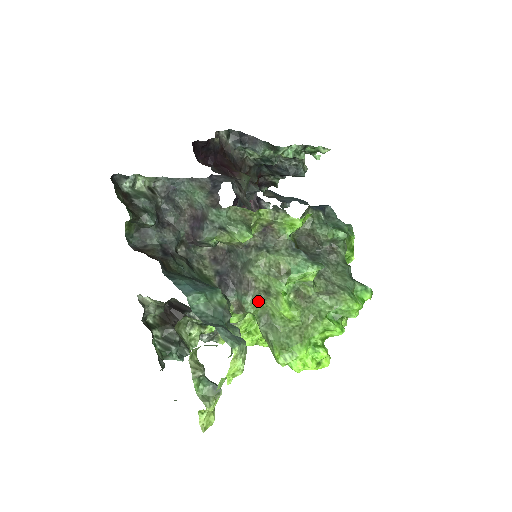
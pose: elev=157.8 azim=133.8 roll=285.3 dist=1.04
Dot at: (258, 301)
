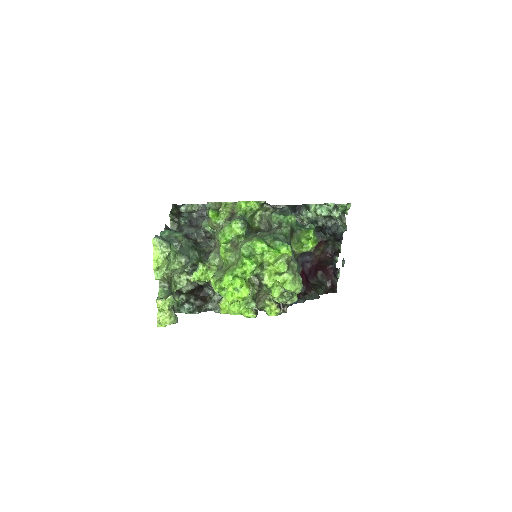
Dot at: (217, 255)
